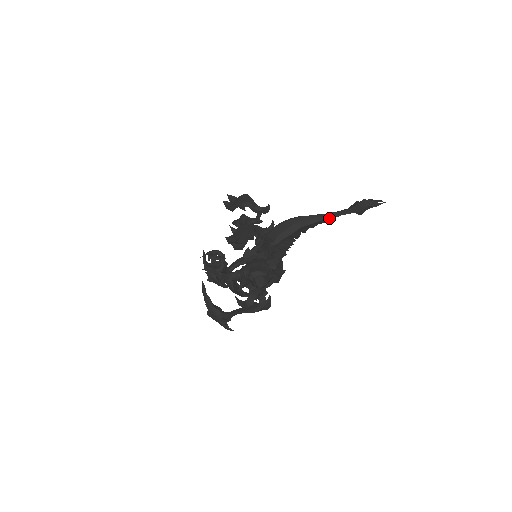
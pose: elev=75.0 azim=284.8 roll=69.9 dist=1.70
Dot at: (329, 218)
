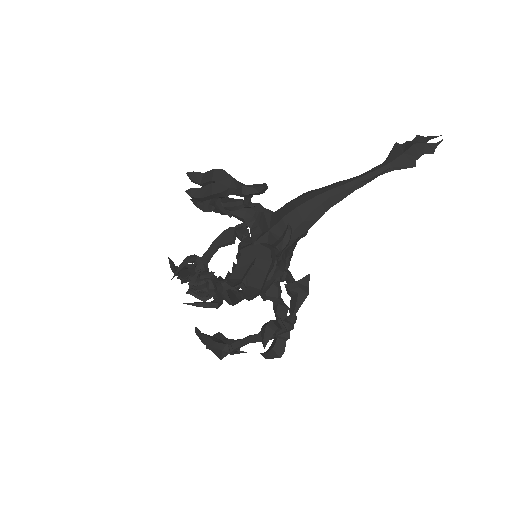
Dot at: (363, 185)
